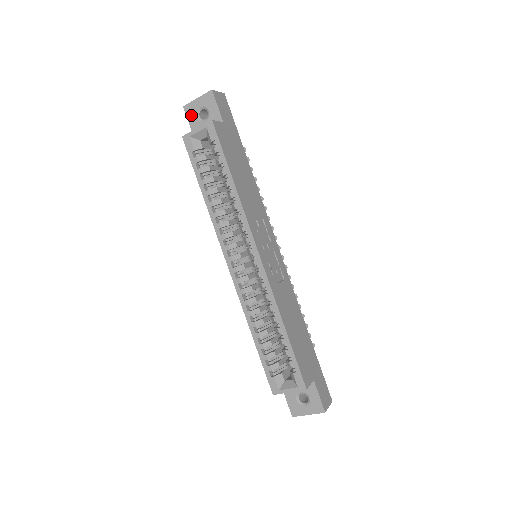
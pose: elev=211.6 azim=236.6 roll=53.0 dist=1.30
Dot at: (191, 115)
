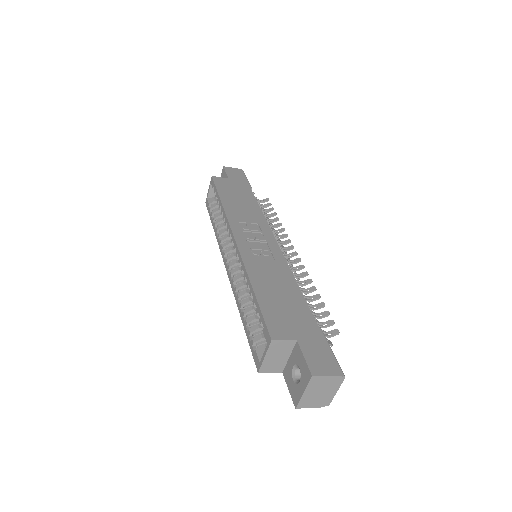
Dot at: occluded
